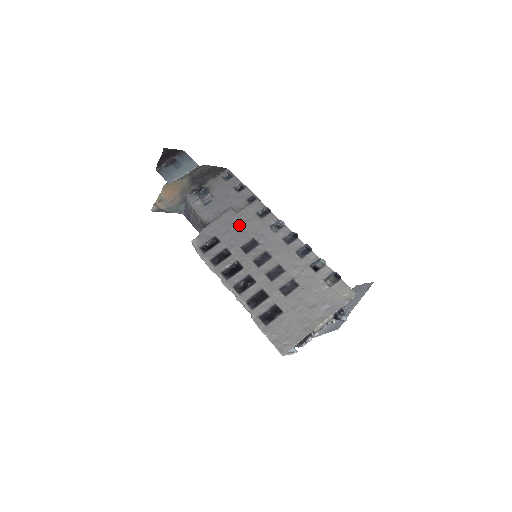
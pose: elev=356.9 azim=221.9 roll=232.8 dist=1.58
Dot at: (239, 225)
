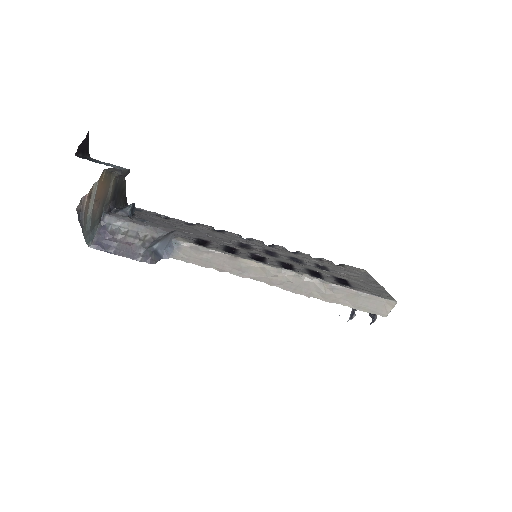
Dot at: (210, 234)
